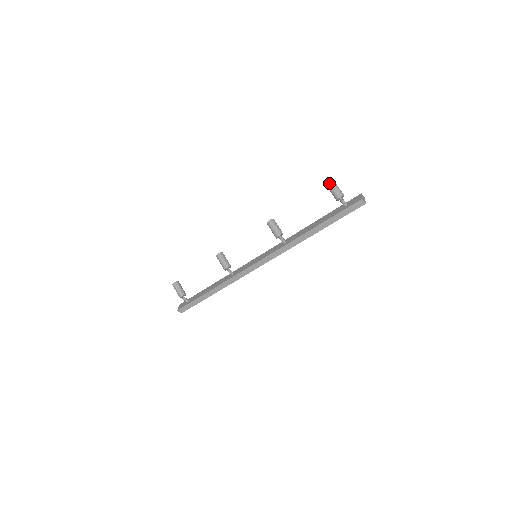
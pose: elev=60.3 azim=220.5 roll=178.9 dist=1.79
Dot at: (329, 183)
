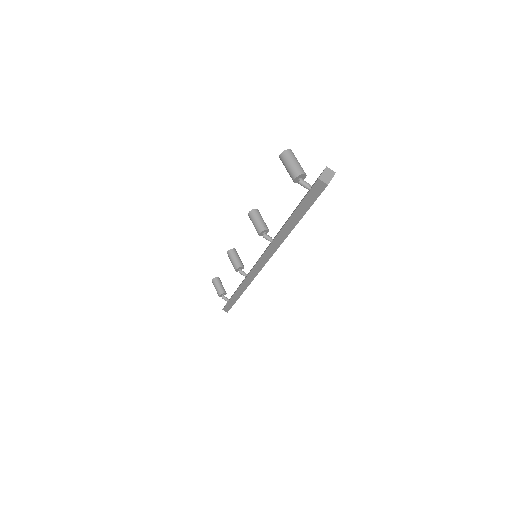
Dot at: (281, 157)
